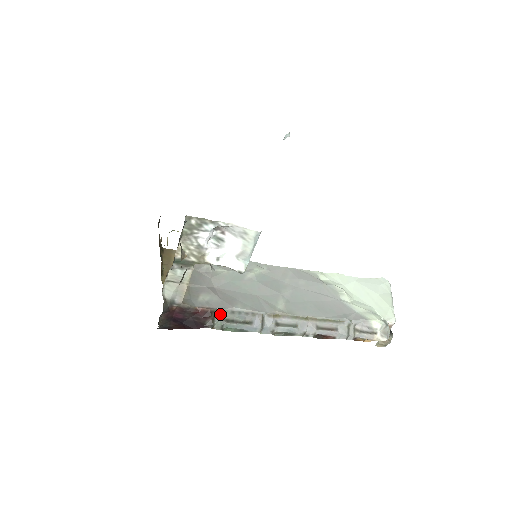
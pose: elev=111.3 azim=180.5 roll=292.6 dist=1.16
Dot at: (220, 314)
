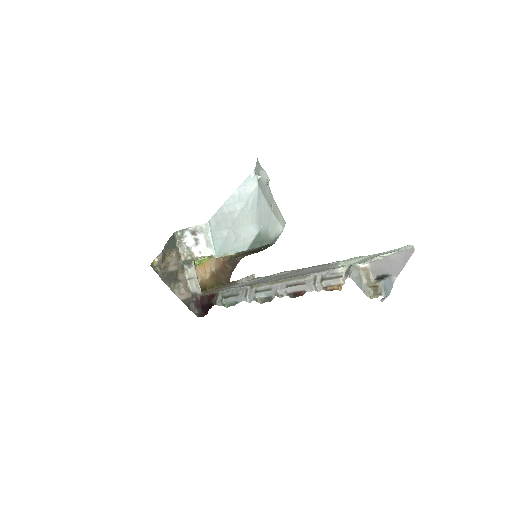
Dot at: (221, 295)
